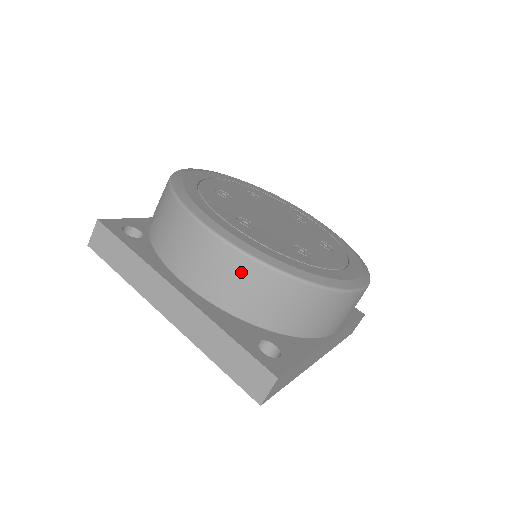
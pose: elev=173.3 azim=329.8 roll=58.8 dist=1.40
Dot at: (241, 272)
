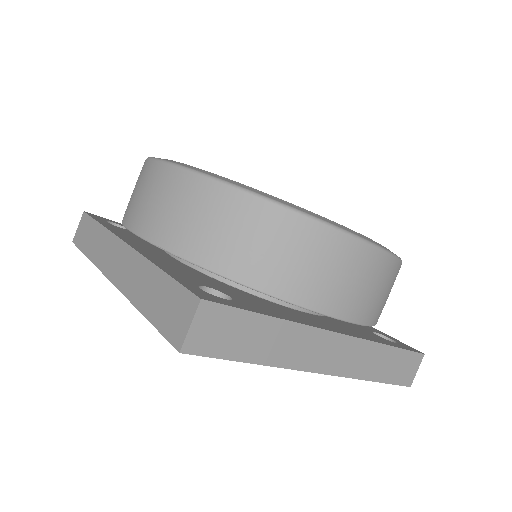
Dot at: (185, 193)
